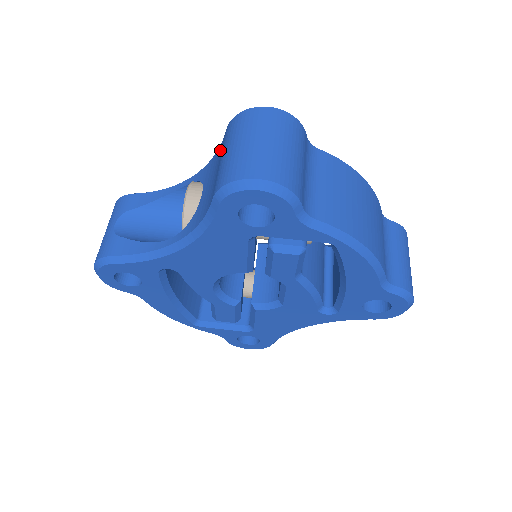
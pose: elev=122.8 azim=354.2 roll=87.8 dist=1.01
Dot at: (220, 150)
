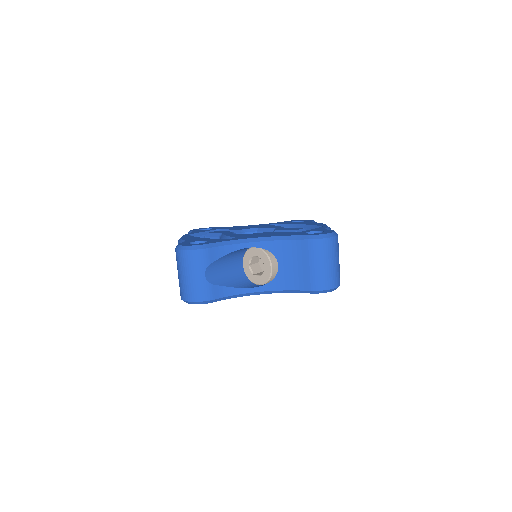
Dot at: (298, 248)
